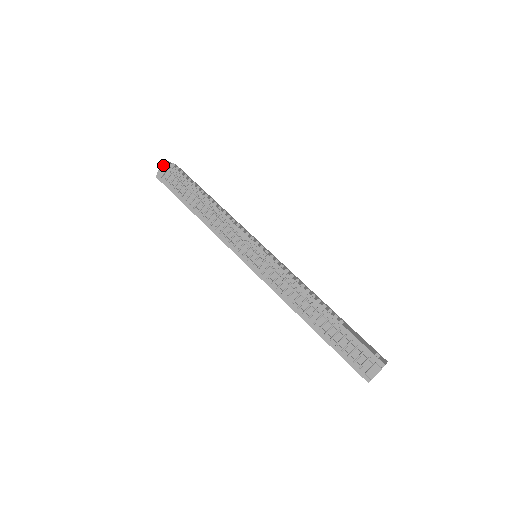
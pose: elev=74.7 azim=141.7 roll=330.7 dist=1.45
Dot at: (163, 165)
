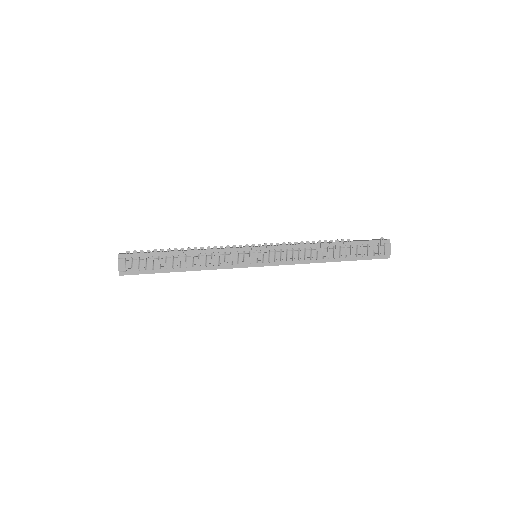
Dot at: (119, 261)
